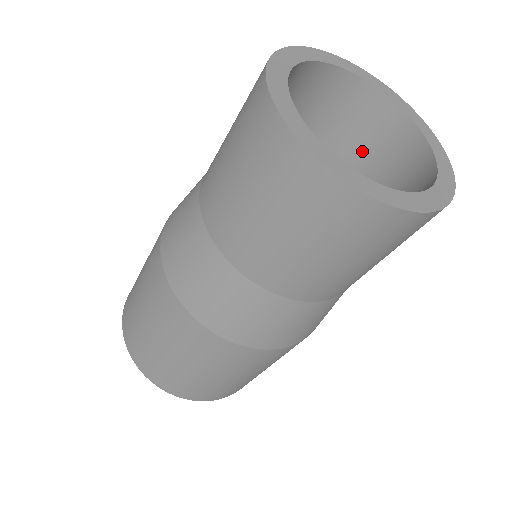
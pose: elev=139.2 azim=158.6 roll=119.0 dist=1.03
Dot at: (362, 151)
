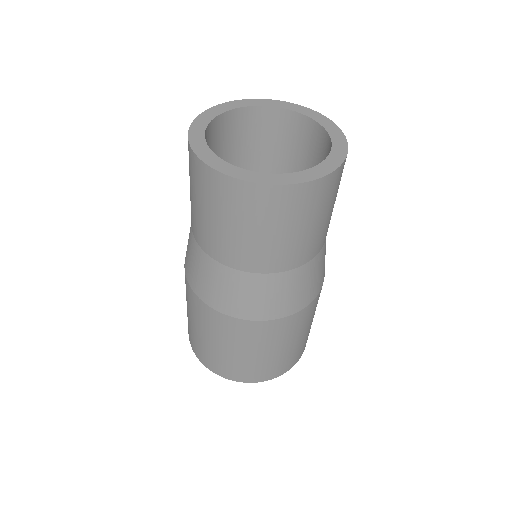
Dot at: (254, 145)
